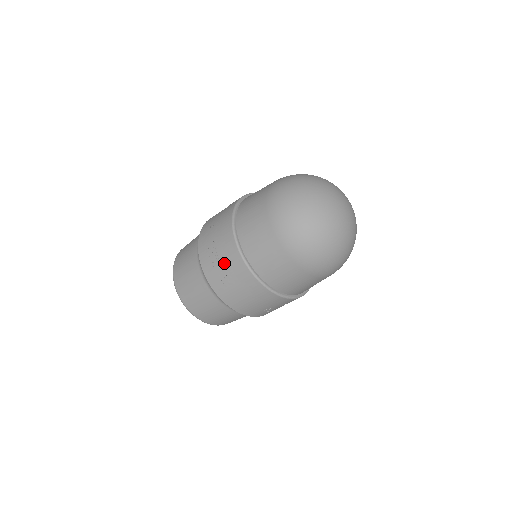
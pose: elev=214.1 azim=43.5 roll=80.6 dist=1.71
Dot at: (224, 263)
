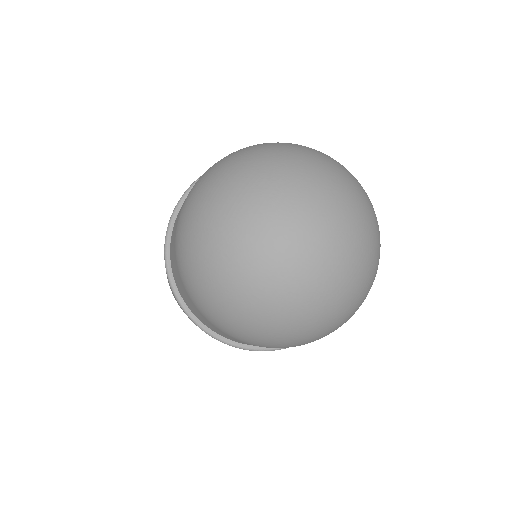
Dot at: occluded
